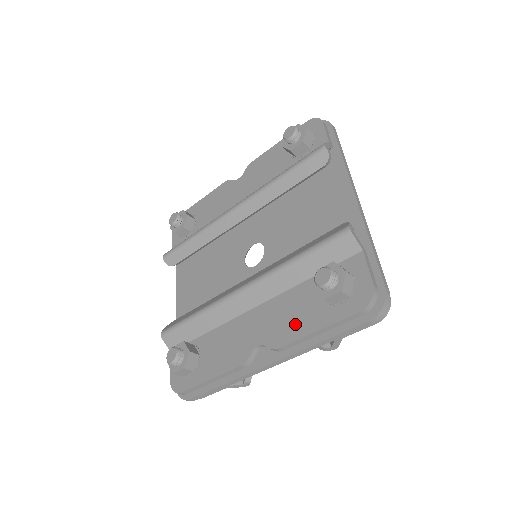
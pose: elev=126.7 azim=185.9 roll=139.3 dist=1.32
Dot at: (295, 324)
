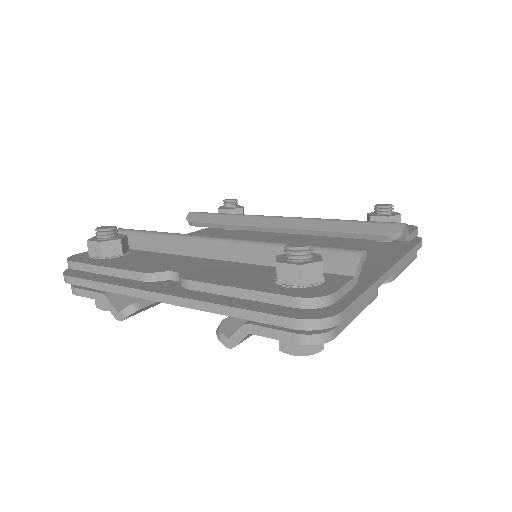
Dot at: (226, 277)
